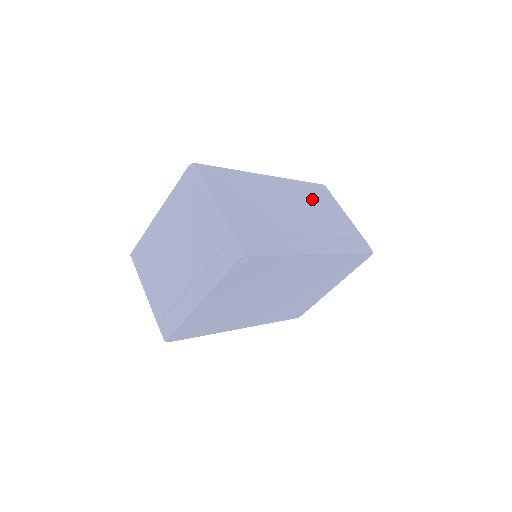
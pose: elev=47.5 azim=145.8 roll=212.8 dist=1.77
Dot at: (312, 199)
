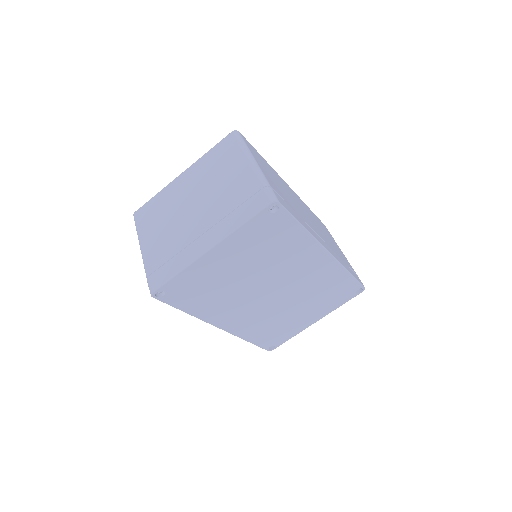
Dot at: occluded
